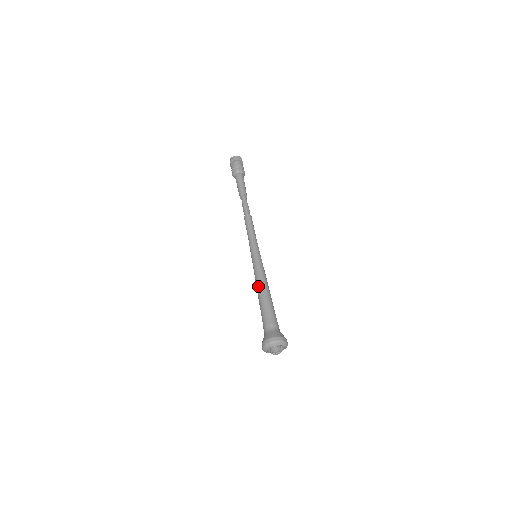
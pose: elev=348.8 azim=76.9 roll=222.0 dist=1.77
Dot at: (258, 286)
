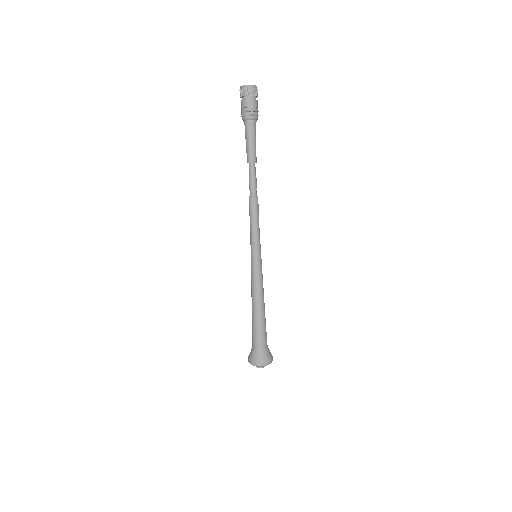
Dot at: (253, 299)
